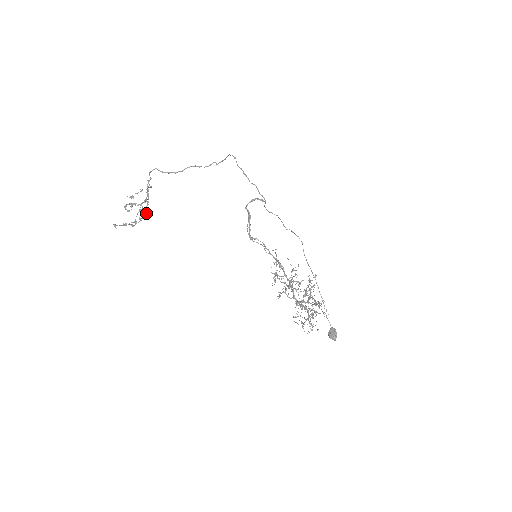
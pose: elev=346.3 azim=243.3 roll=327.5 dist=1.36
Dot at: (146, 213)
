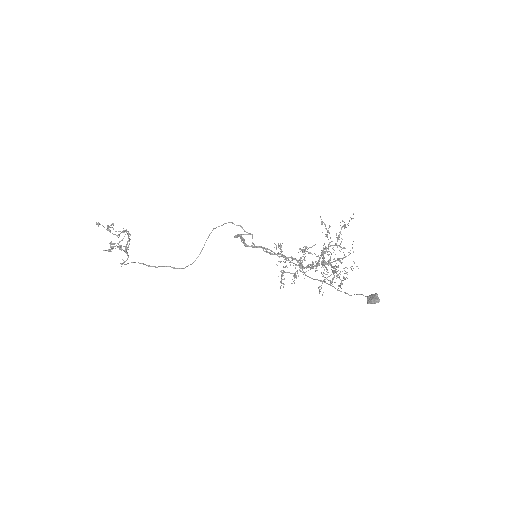
Dot at: (126, 251)
